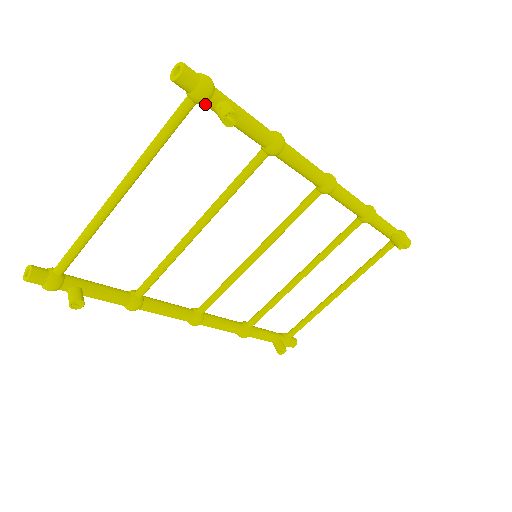
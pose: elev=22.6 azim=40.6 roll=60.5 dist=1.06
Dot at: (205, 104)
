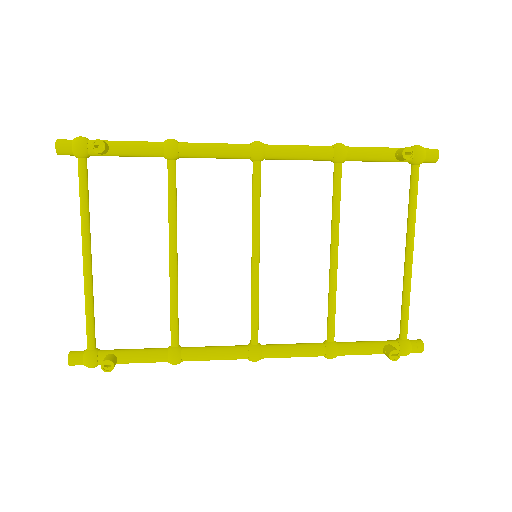
Dot at: (90, 154)
